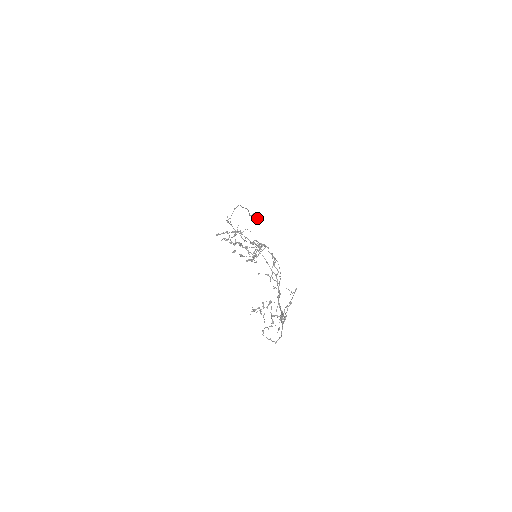
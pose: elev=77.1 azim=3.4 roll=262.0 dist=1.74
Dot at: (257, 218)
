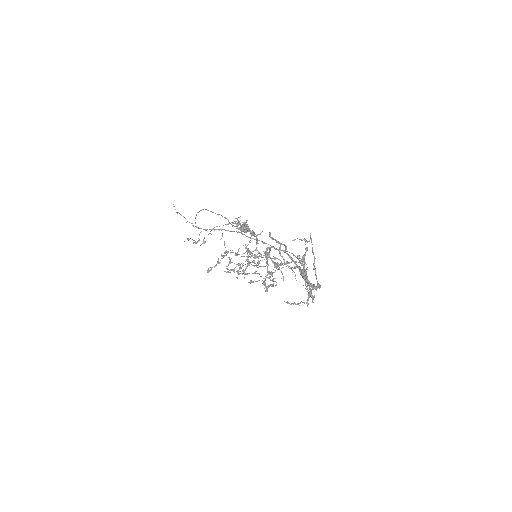
Dot at: (246, 227)
